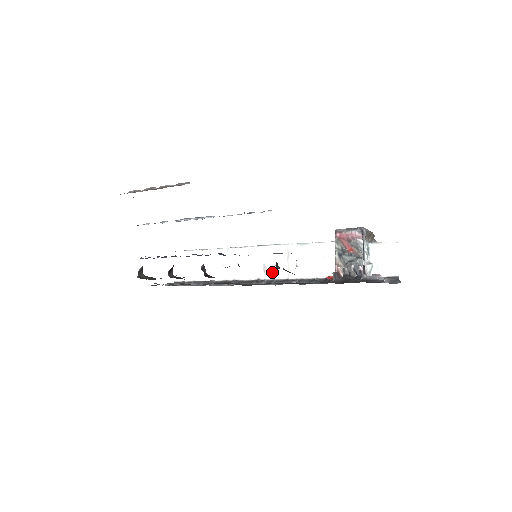
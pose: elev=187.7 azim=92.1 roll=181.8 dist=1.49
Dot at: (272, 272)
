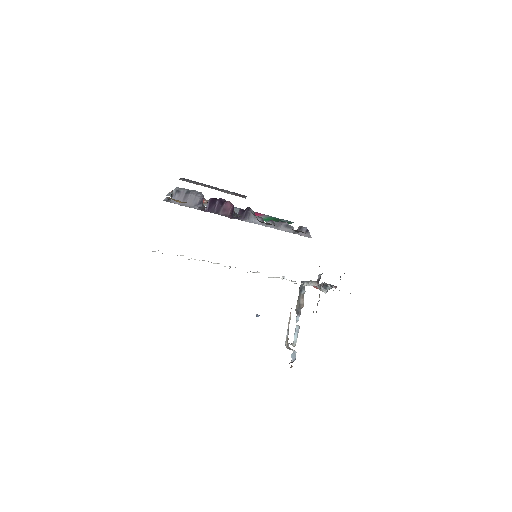
Dot at: occluded
